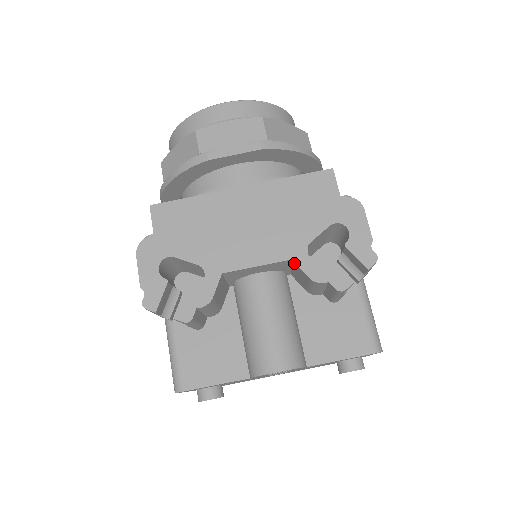
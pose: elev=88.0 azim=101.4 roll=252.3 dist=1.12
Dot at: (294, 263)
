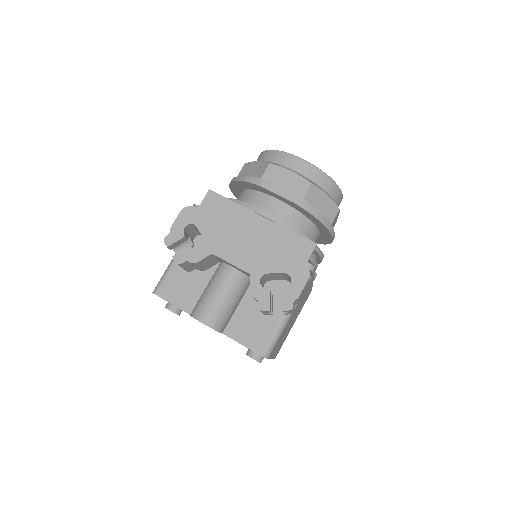
Dot at: (251, 277)
